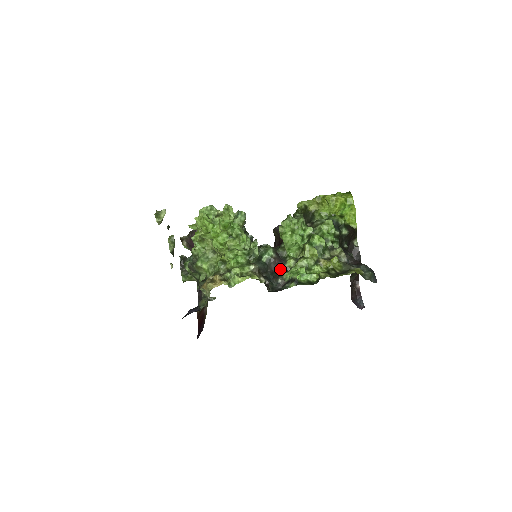
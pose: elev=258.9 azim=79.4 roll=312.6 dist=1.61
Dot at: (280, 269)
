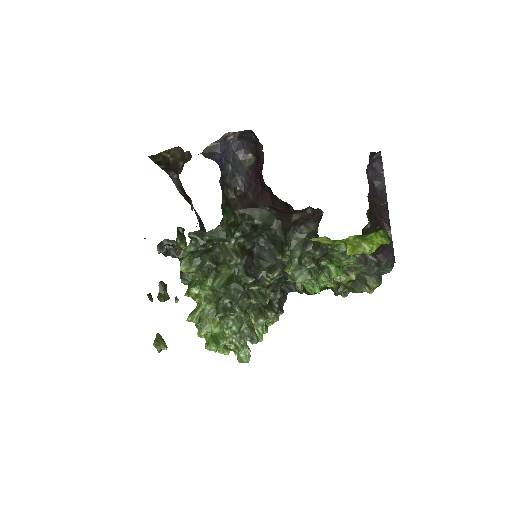
Dot at: occluded
